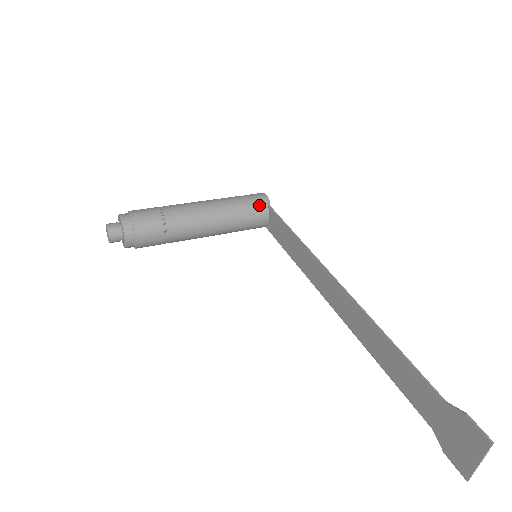
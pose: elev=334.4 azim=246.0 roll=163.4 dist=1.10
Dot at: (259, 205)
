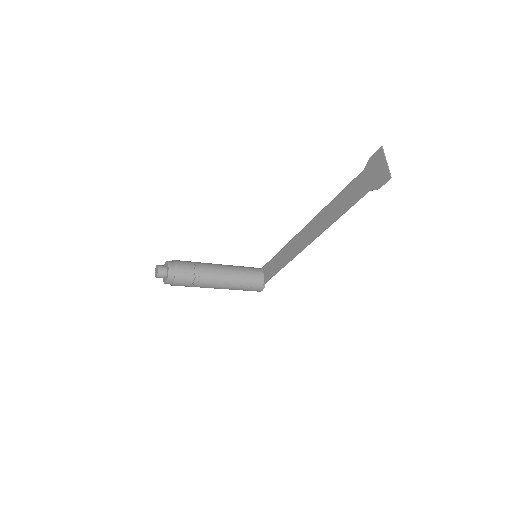
Dot at: (255, 268)
